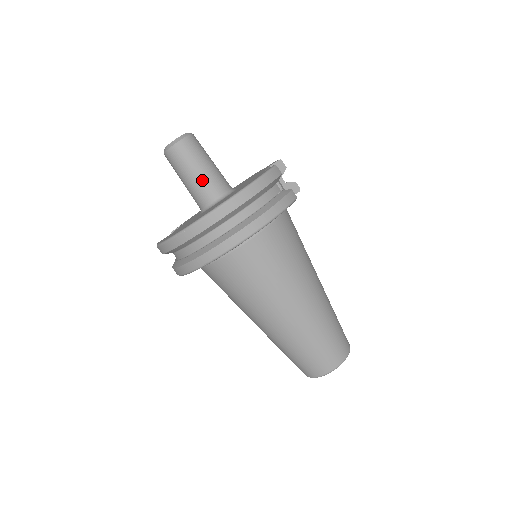
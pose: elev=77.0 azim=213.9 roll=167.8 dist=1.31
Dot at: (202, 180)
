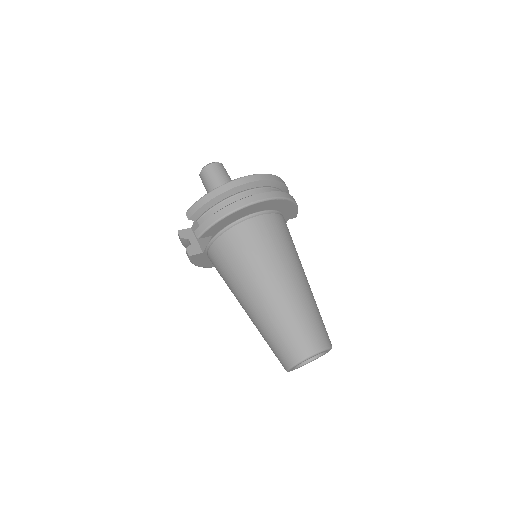
Dot at: occluded
